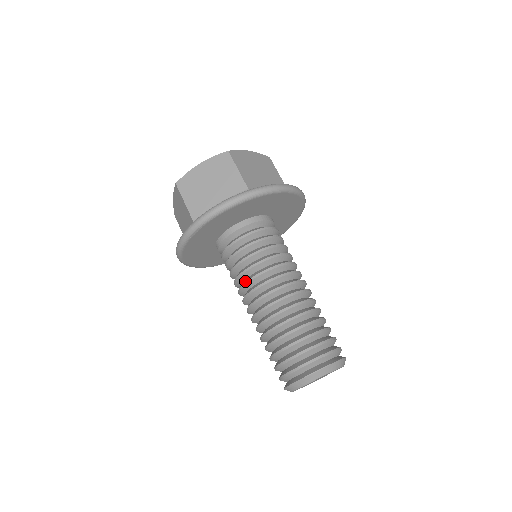
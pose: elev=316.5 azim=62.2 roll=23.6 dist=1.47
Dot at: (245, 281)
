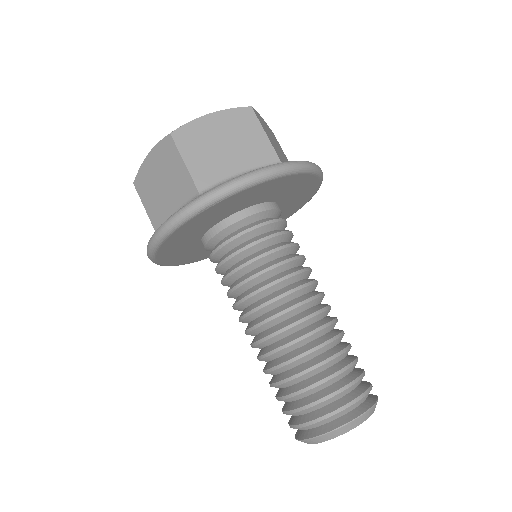
Dot at: (259, 287)
